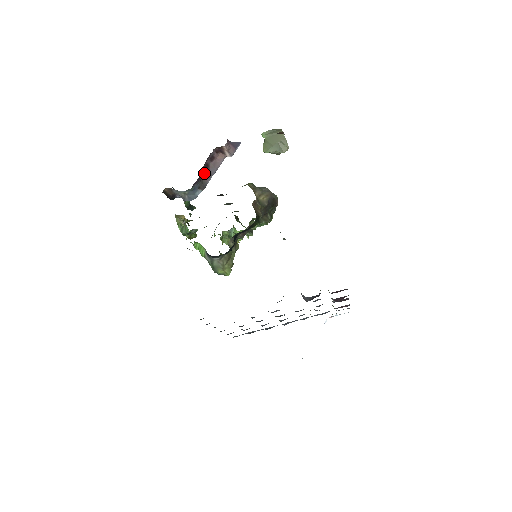
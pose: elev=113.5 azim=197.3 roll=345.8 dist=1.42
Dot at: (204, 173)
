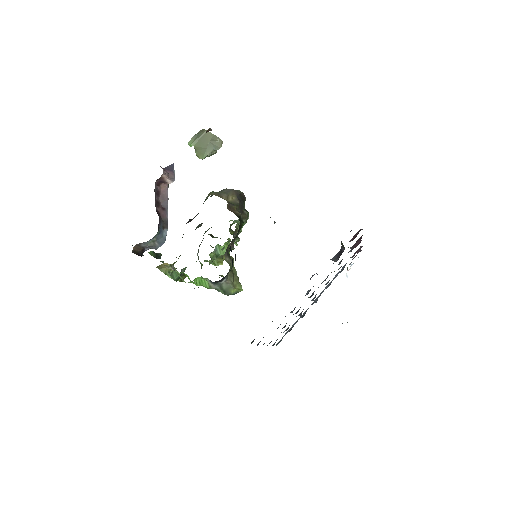
Dot at: (159, 211)
